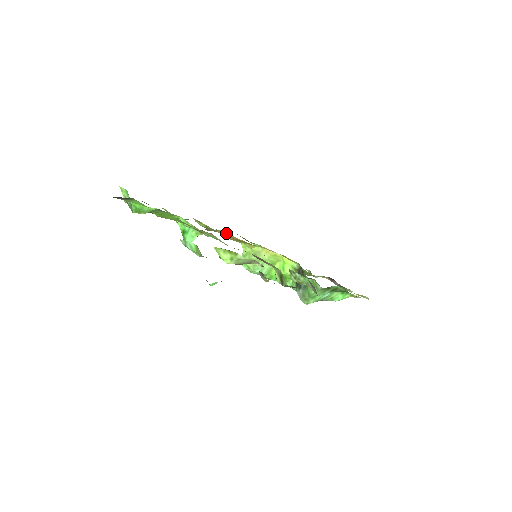
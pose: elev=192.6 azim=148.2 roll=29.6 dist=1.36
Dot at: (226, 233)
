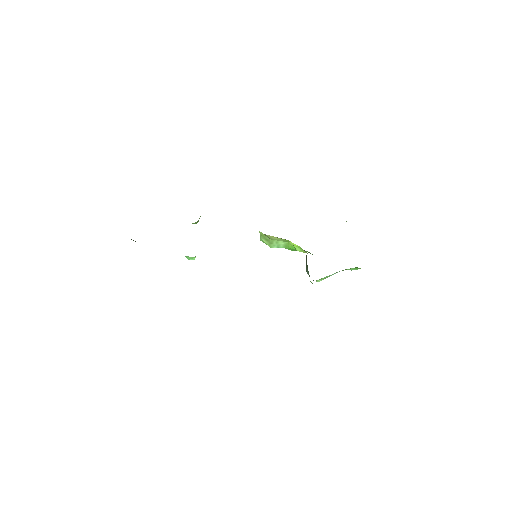
Dot at: occluded
